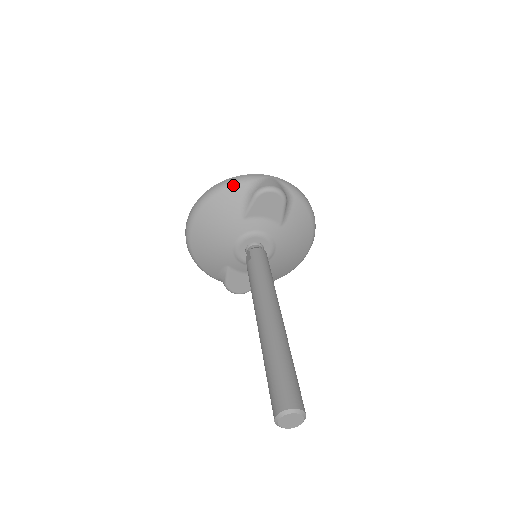
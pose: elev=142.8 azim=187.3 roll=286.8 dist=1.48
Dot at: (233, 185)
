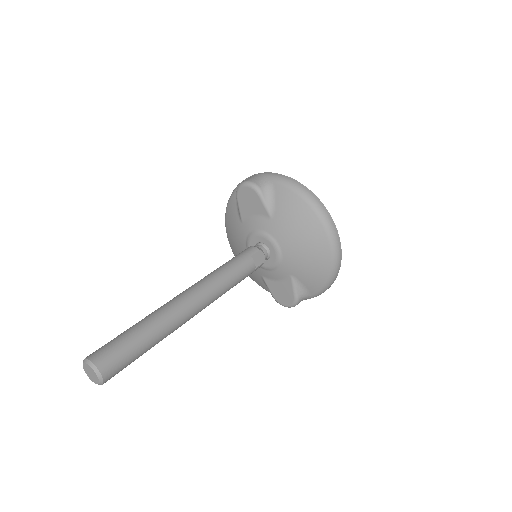
Dot at: (231, 195)
